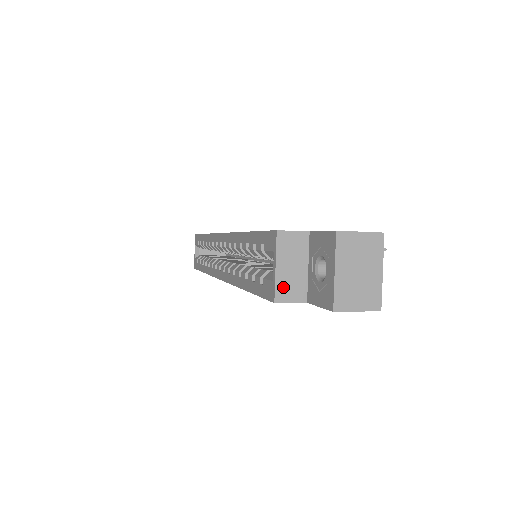
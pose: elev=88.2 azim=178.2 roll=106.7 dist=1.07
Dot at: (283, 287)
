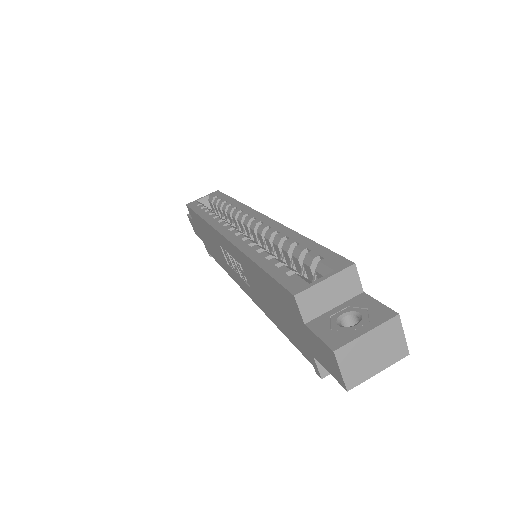
Dot at: (310, 295)
